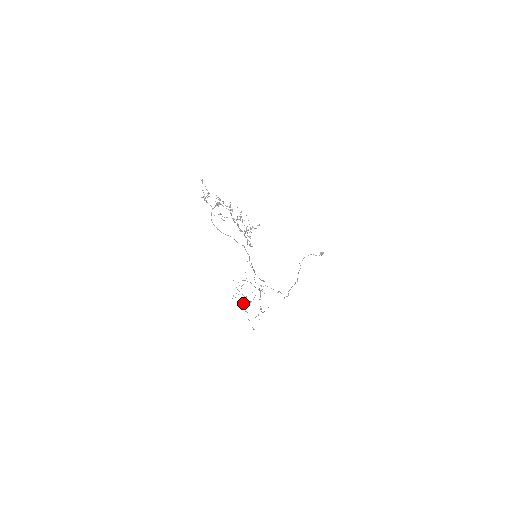
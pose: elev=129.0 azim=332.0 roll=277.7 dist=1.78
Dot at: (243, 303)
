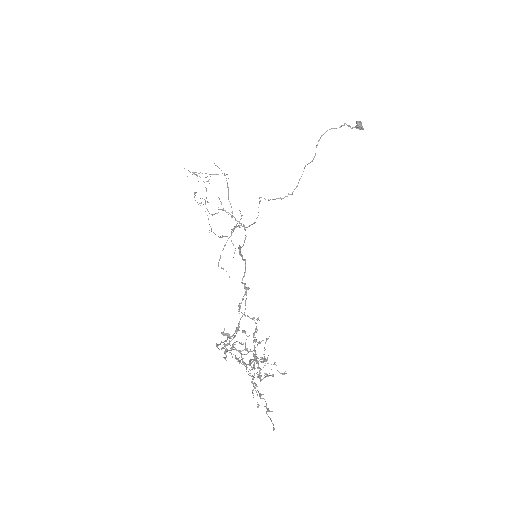
Dot at: occluded
